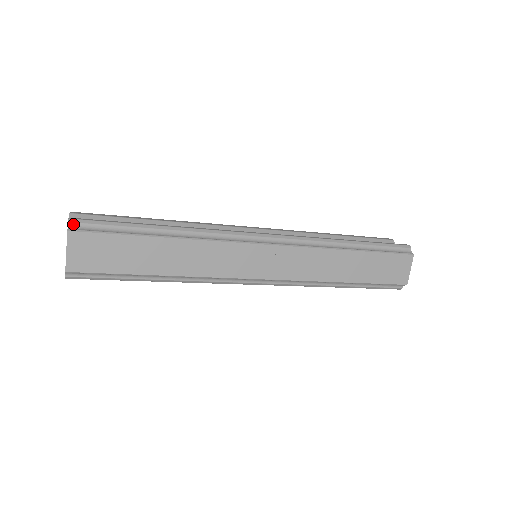
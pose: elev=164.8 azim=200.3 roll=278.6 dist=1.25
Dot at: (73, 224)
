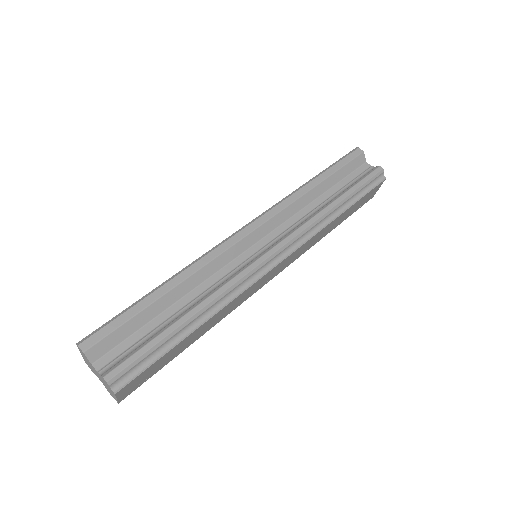
Dot at: (114, 383)
